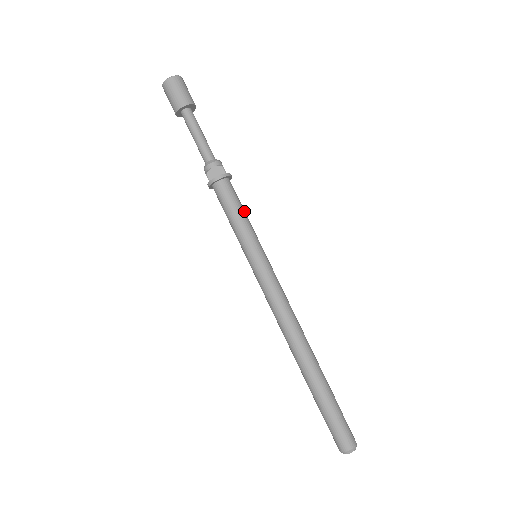
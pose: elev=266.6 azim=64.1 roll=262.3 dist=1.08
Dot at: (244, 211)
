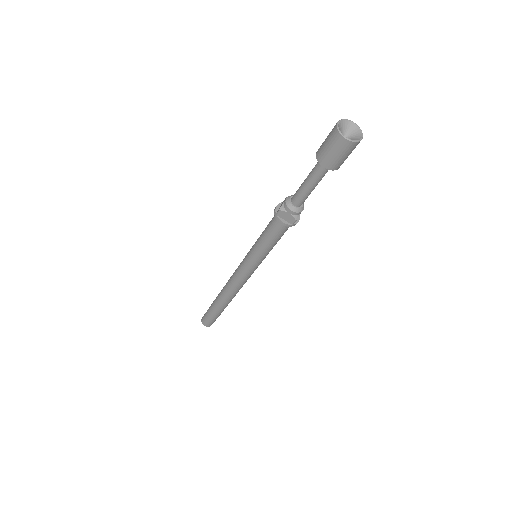
Dot at: occluded
